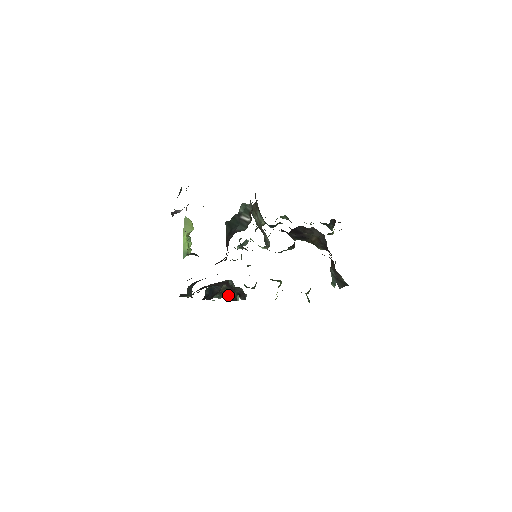
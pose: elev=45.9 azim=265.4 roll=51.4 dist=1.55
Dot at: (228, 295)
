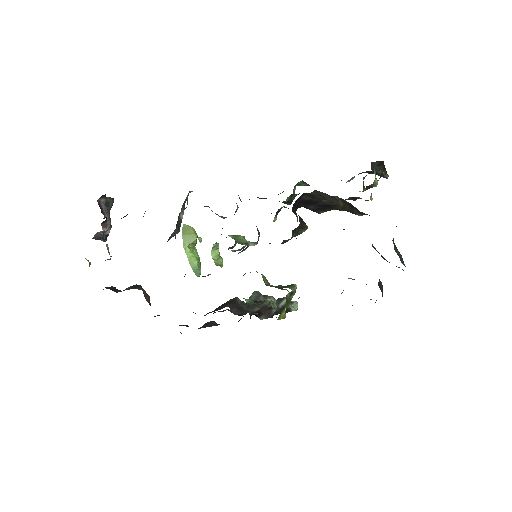
Dot at: occluded
